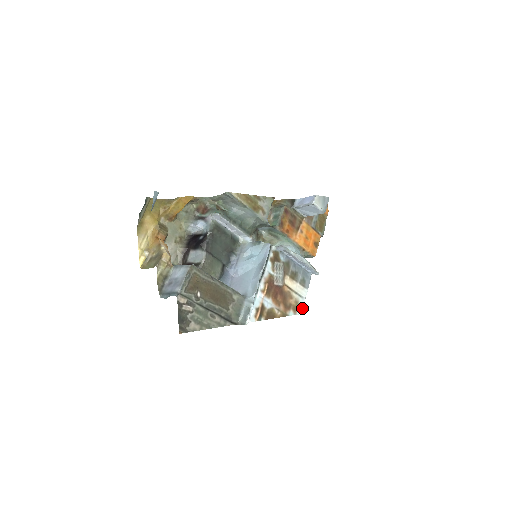
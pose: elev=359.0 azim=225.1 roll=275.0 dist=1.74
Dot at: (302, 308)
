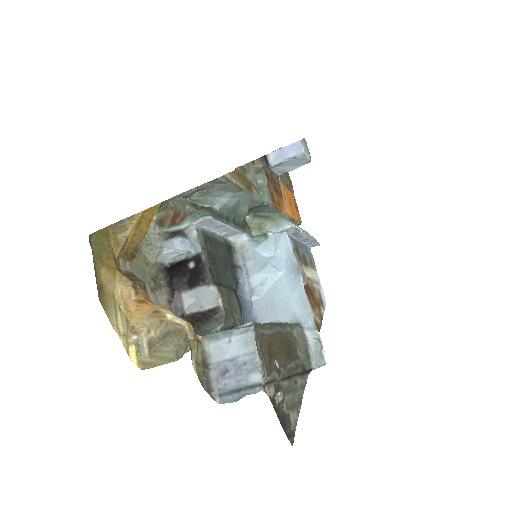
Dot at: (323, 297)
